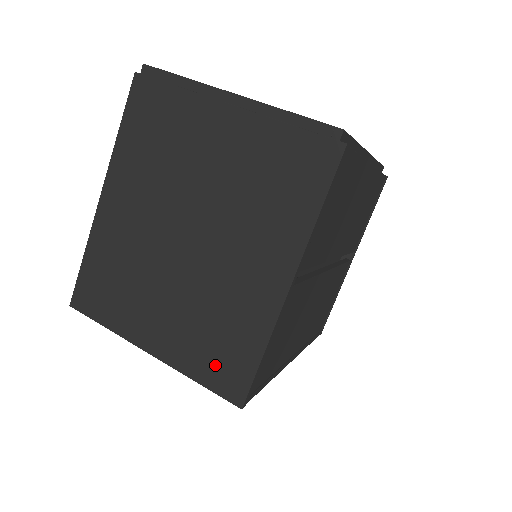
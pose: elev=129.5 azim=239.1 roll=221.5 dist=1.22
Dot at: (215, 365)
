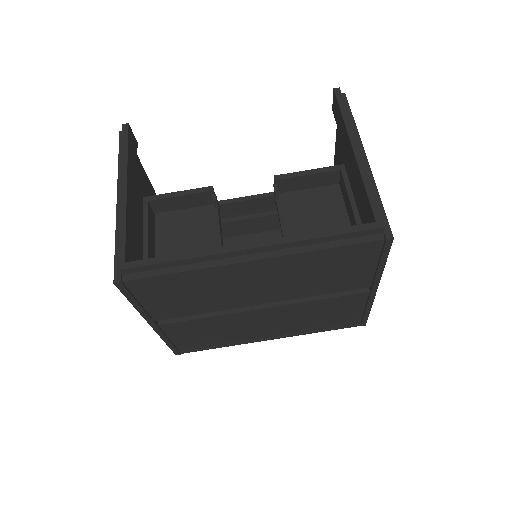
Dot at: occluded
